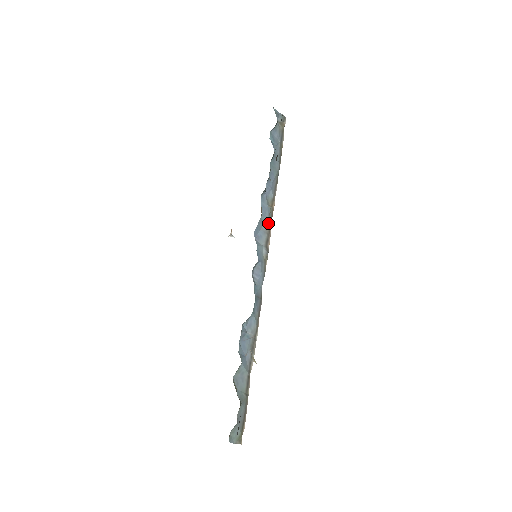
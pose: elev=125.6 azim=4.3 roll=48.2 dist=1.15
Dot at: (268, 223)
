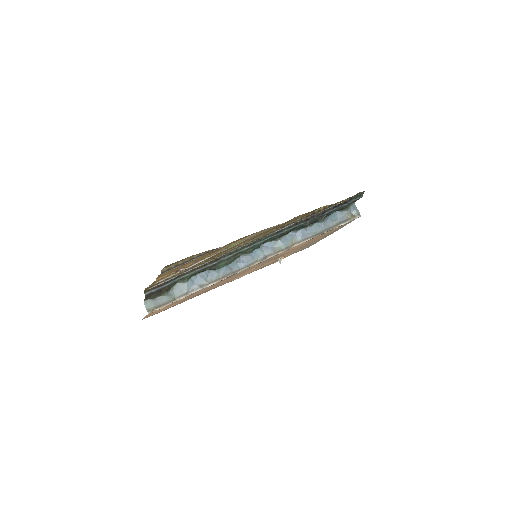
Dot at: (281, 248)
